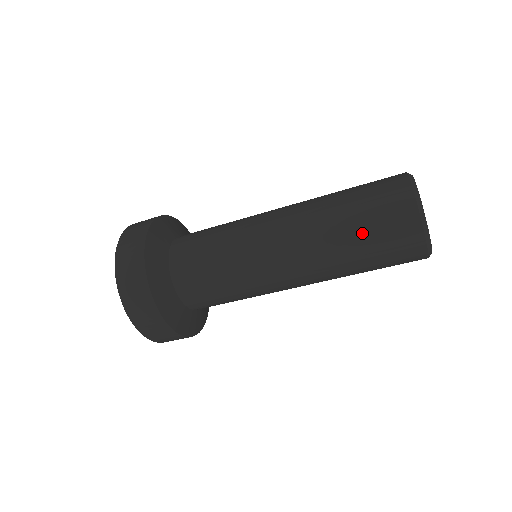
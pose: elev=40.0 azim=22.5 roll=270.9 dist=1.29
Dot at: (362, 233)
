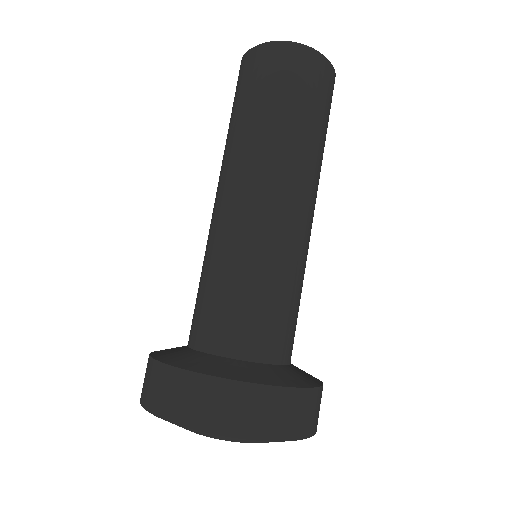
Dot at: (255, 102)
